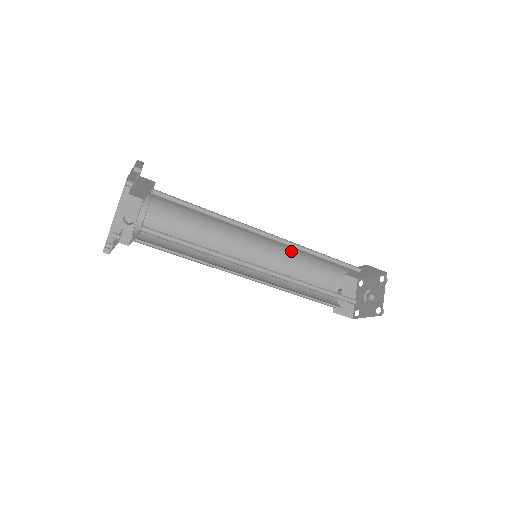
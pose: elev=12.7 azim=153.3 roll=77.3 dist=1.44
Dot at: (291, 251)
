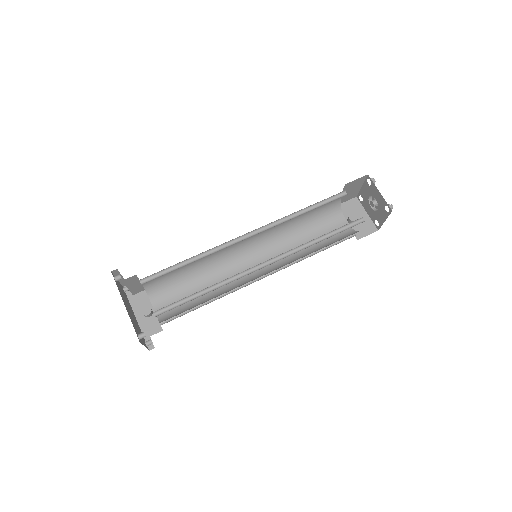
Dot at: (281, 227)
